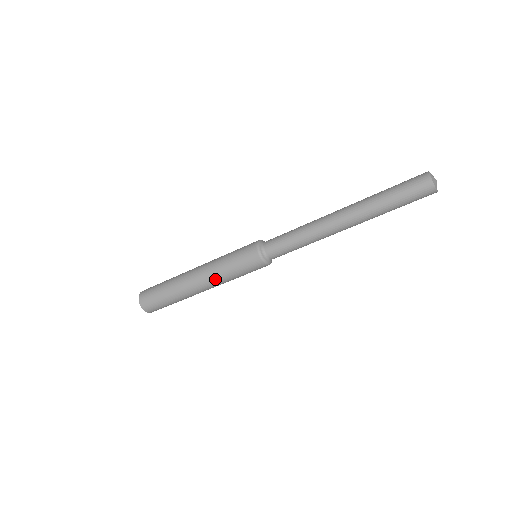
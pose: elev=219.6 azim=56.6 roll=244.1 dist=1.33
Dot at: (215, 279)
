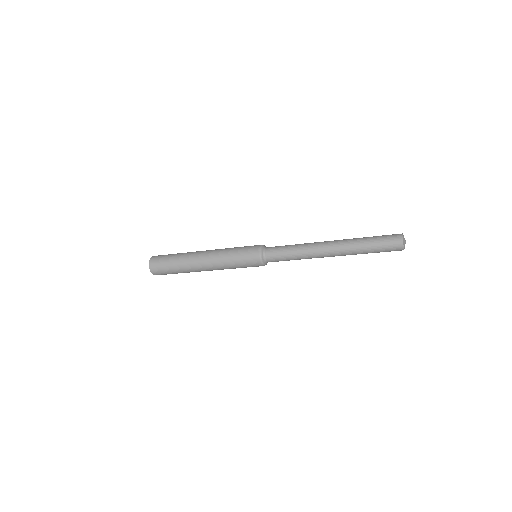
Dot at: (220, 267)
